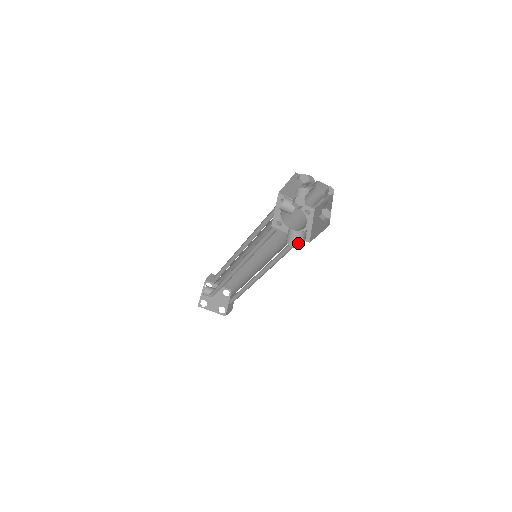
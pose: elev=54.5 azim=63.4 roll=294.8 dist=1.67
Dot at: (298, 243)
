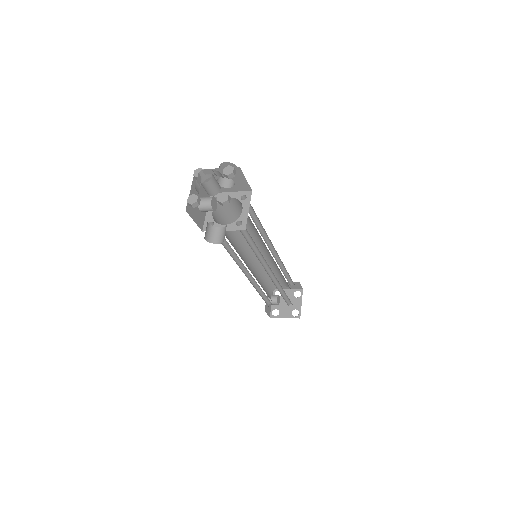
Dot at: (223, 238)
